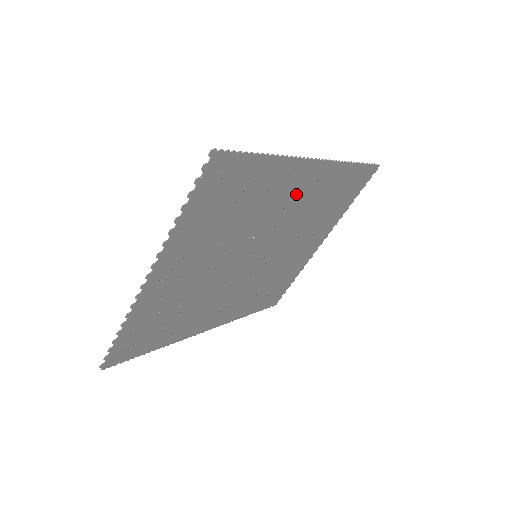
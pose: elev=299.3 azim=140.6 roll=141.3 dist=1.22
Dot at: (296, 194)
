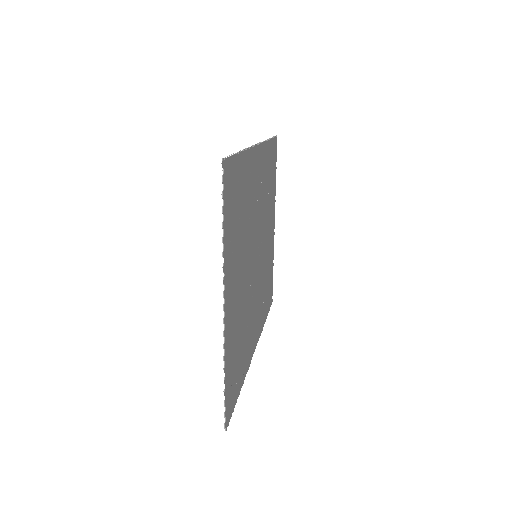
Dot at: (257, 183)
